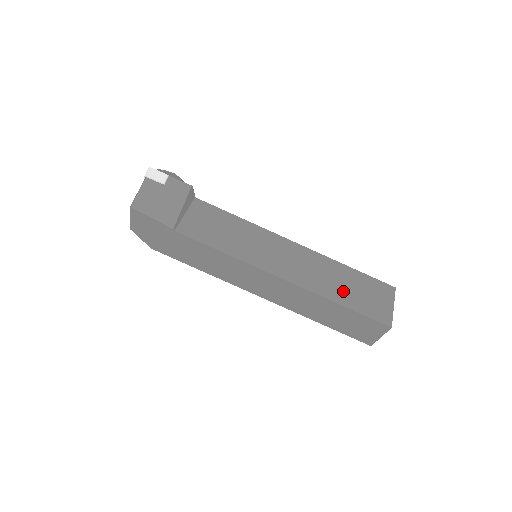
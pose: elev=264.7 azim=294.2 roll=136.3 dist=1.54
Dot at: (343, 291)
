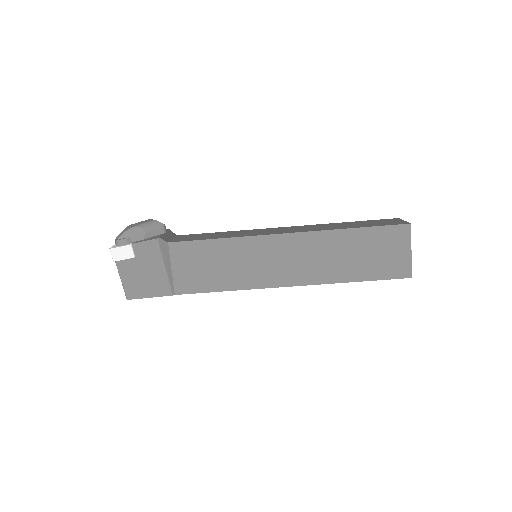
Dot at: (353, 264)
